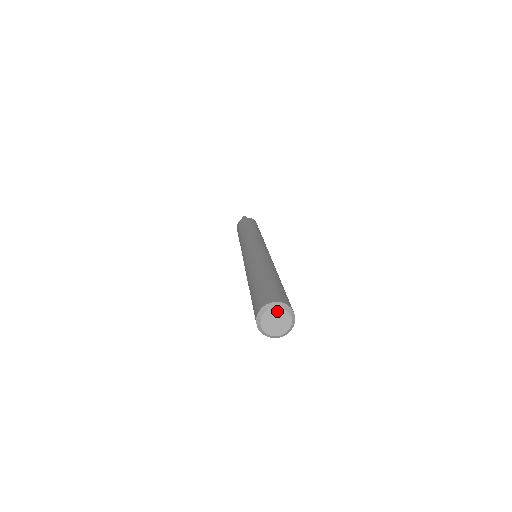
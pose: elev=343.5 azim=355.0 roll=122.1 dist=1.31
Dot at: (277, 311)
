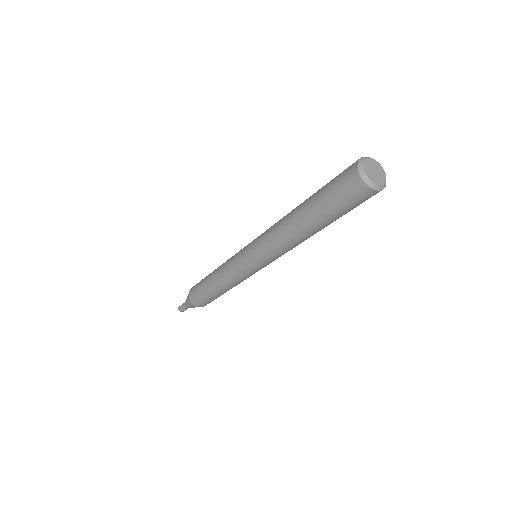
Dot at: (380, 167)
